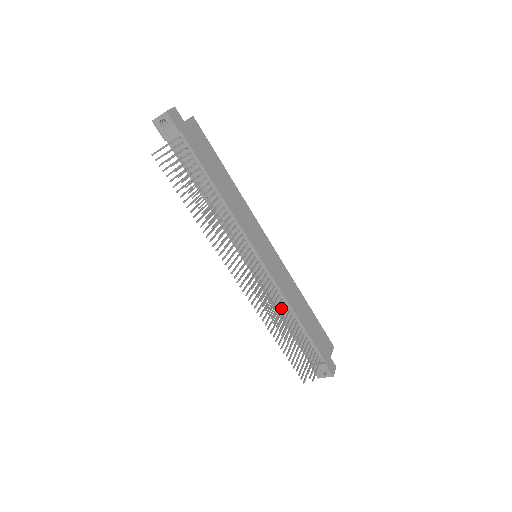
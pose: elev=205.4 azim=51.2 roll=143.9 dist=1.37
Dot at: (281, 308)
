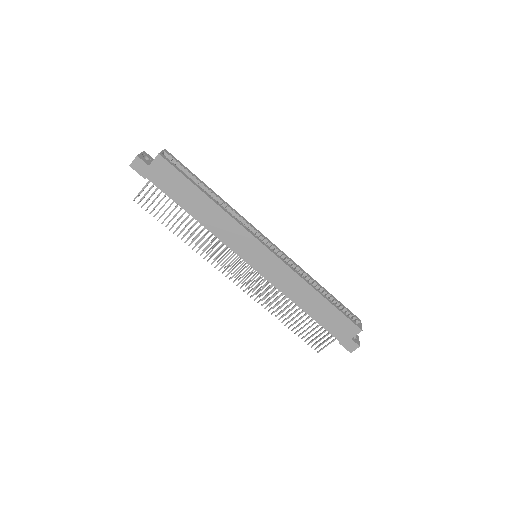
Dot at: (280, 300)
